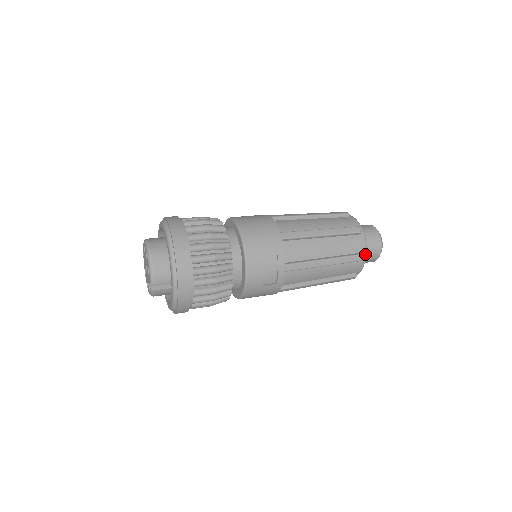
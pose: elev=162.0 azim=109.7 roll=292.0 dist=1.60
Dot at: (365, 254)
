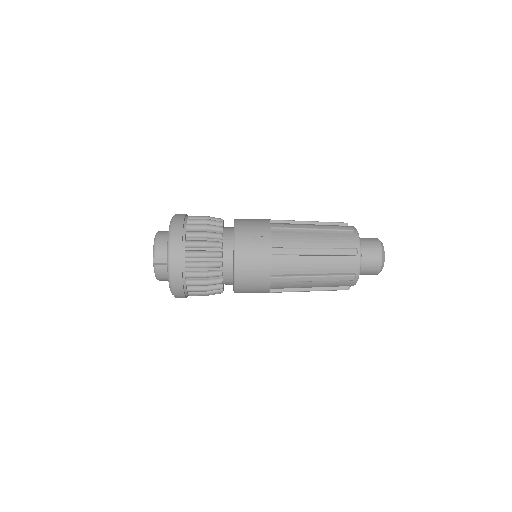
Dot at: (359, 250)
